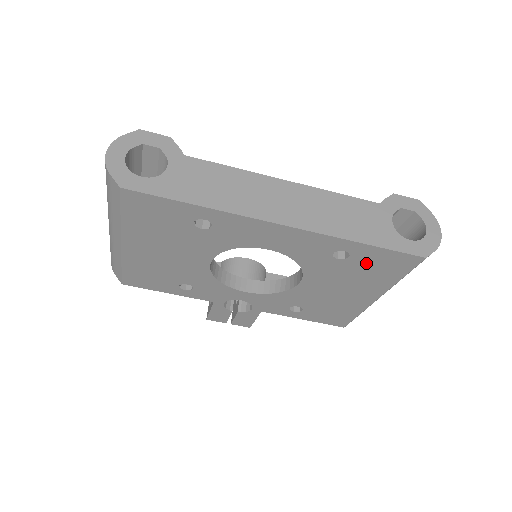
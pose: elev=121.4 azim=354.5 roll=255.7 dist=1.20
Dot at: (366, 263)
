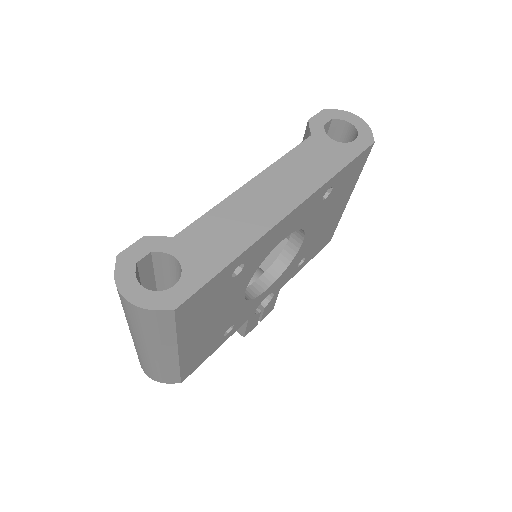
Dot at: (342, 183)
